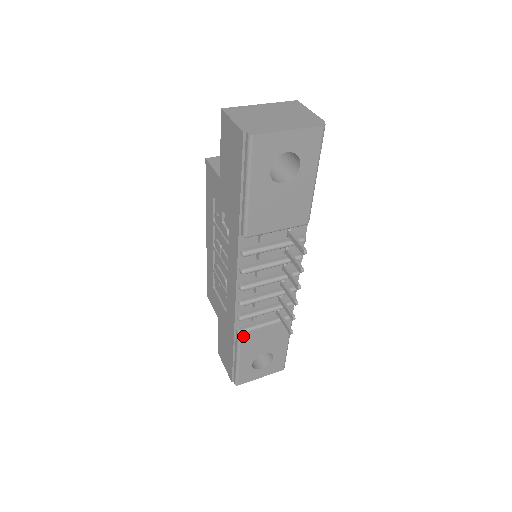
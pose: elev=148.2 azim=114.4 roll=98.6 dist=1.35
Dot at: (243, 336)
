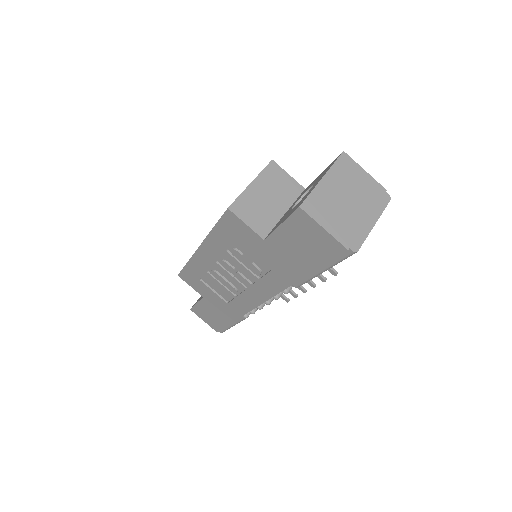
Dot at: occluded
